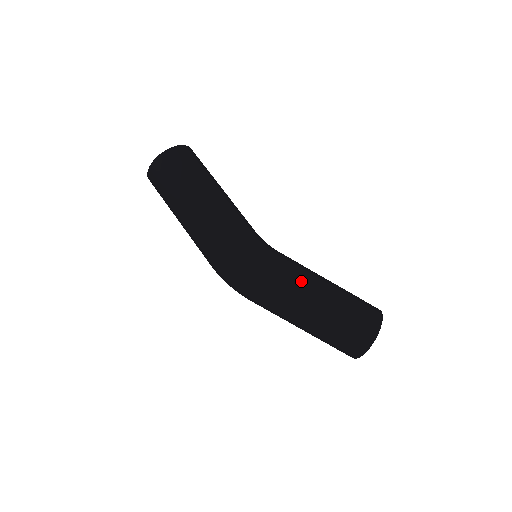
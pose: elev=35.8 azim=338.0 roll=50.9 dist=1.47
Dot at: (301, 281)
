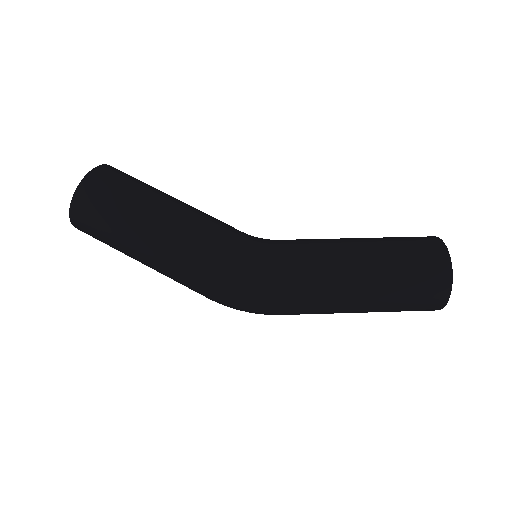
Dot at: (325, 272)
